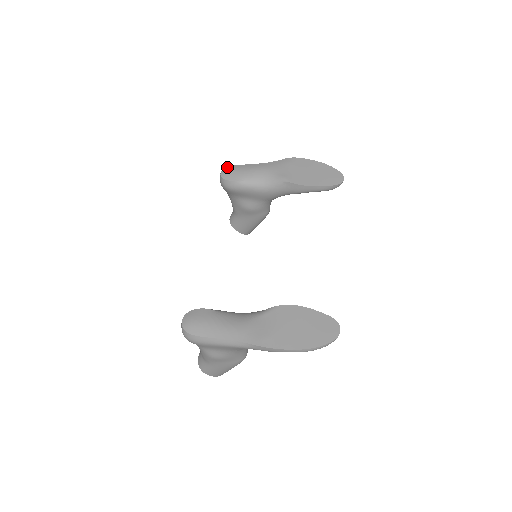
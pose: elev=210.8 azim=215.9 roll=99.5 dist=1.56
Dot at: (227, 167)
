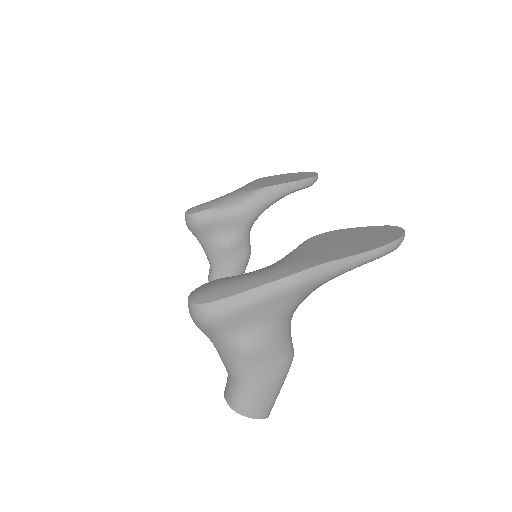
Dot at: (190, 208)
